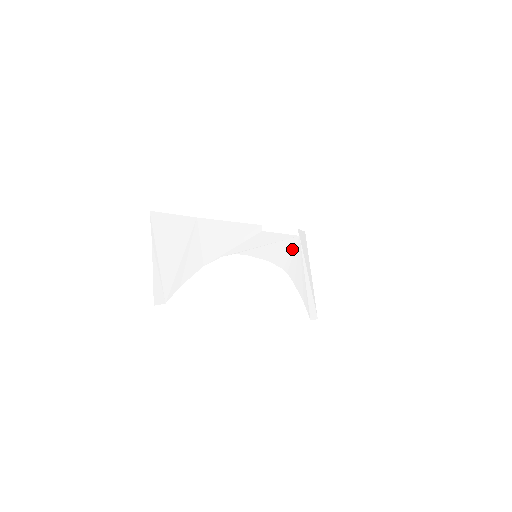
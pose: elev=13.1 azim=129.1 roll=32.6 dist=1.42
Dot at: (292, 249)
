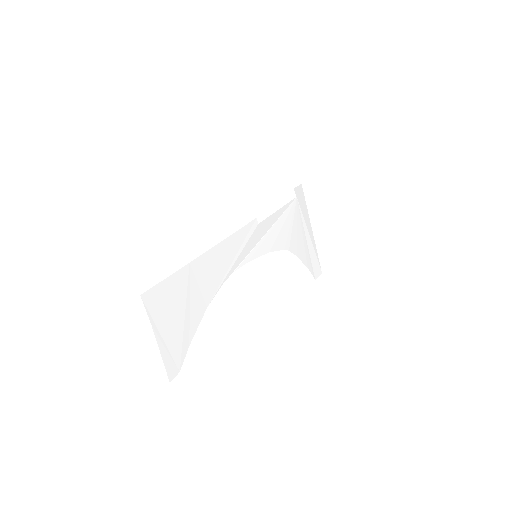
Dot at: (291, 219)
